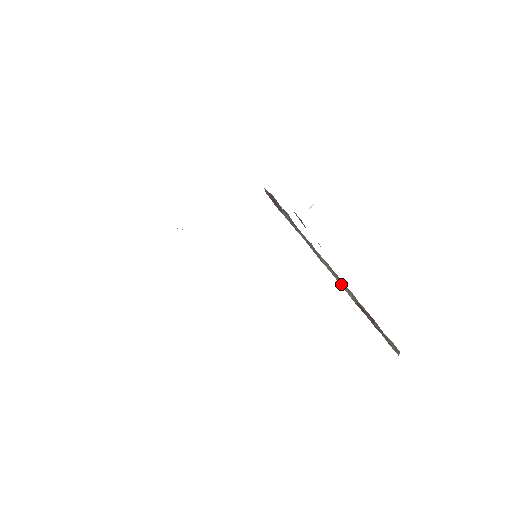
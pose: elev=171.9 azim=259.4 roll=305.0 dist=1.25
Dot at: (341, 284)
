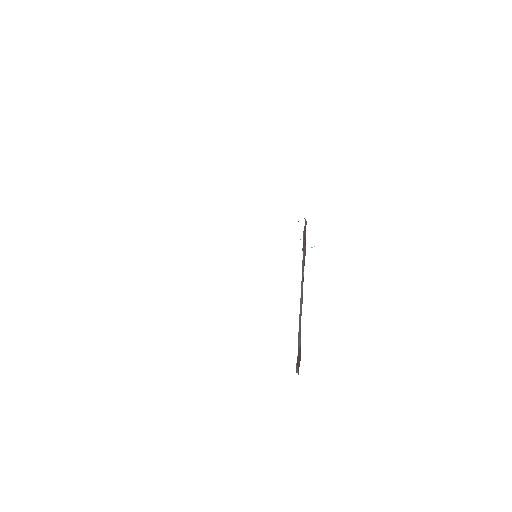
Dot at: occluded
